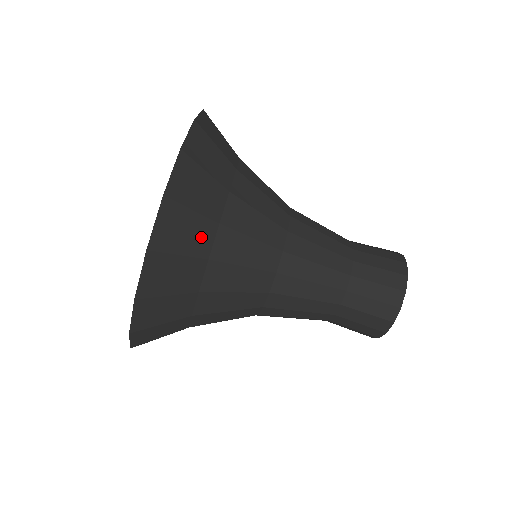
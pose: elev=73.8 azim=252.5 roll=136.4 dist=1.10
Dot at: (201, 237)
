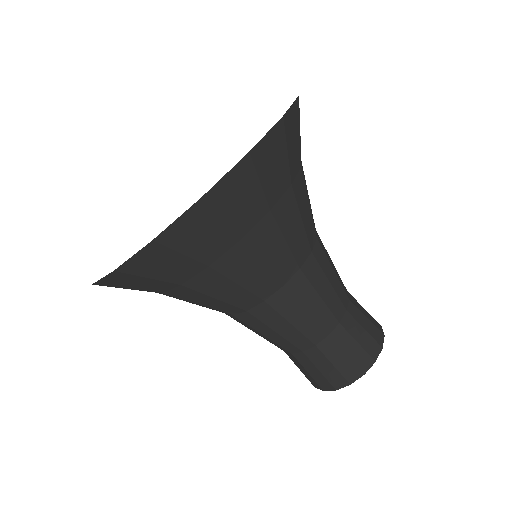
Dot at: (295, 160)
